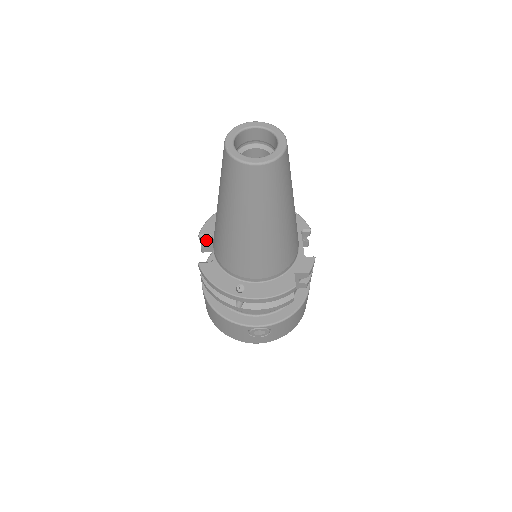
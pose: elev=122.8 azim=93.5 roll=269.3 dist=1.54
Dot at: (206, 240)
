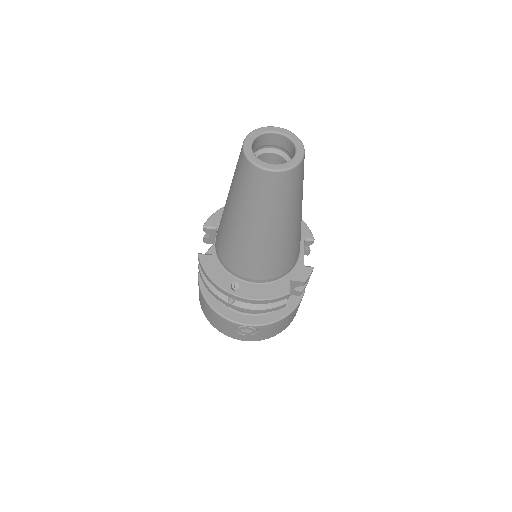
Dot at: (210, 232)
